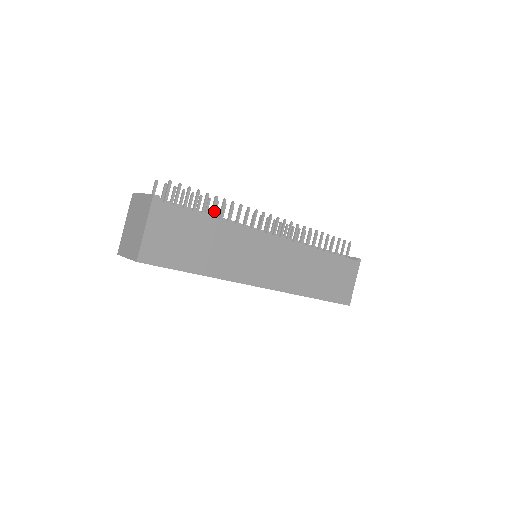
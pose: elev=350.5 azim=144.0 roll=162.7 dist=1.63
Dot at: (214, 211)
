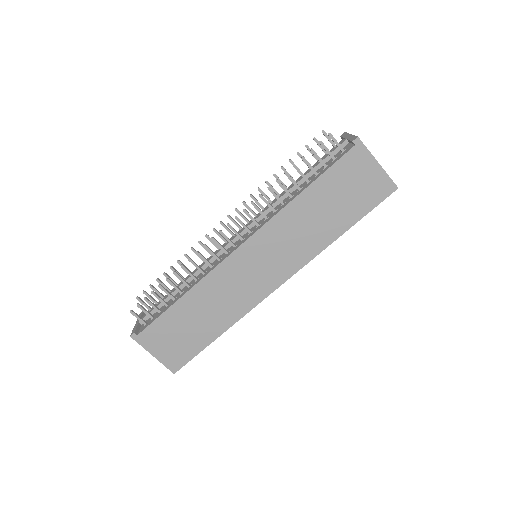
Dot at: (178, 288)
